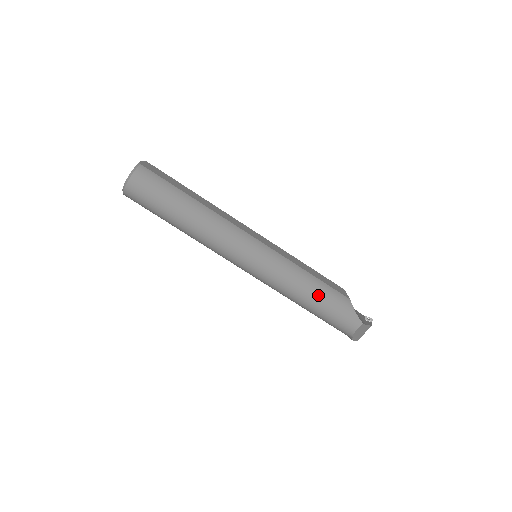
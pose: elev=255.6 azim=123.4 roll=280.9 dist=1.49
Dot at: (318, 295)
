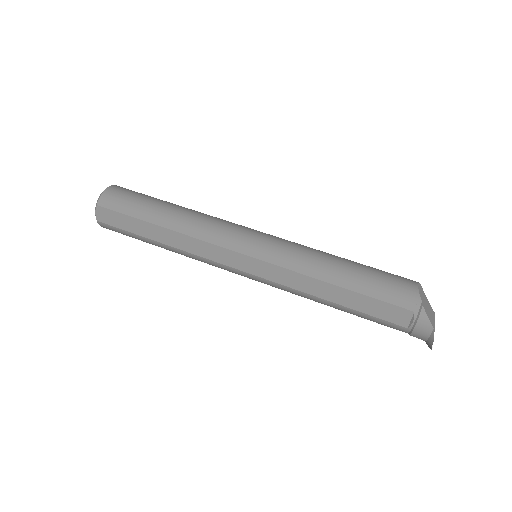
Dot at: (347, 260)
